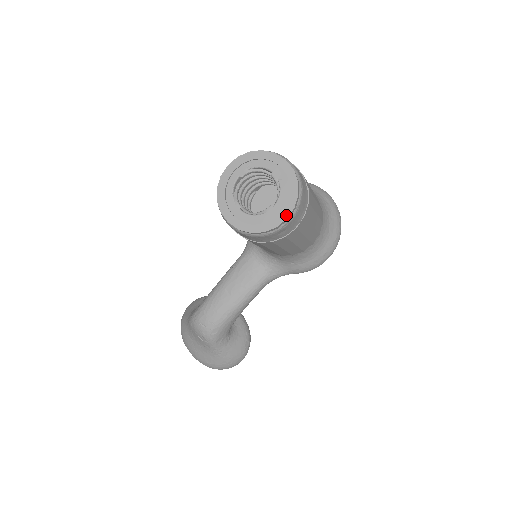
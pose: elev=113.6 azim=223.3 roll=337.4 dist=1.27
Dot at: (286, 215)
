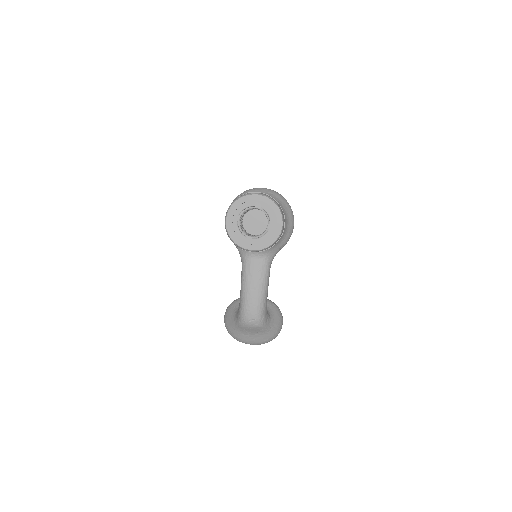
Dot at: (281, 223)
